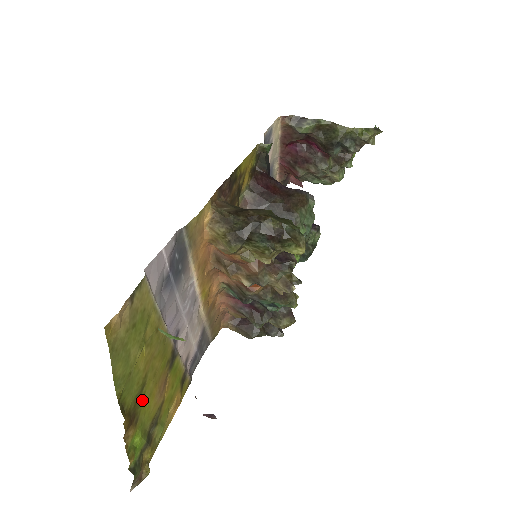
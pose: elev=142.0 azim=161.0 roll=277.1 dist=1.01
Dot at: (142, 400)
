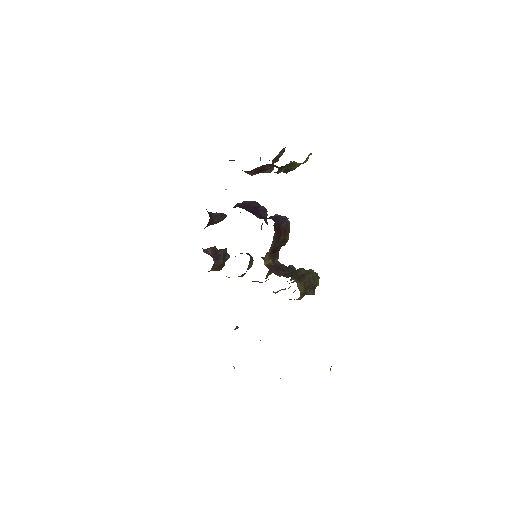
Dot at: occluded
